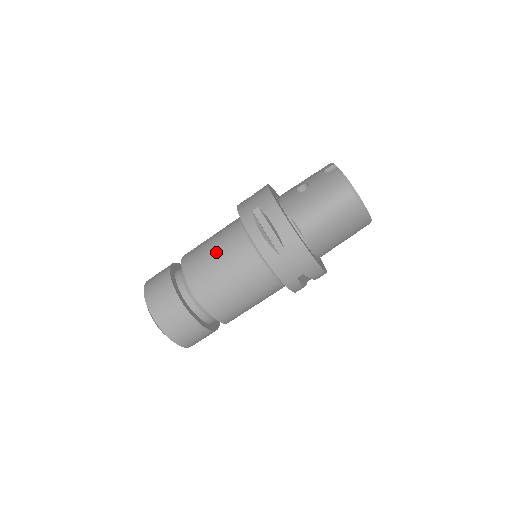
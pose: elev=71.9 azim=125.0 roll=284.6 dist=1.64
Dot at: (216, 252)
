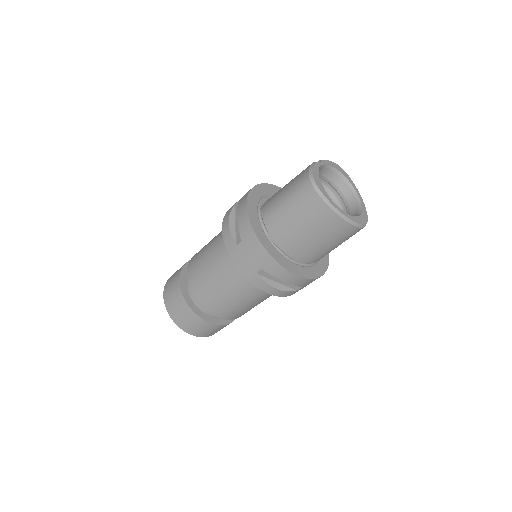
Dot at: (210, 243)
